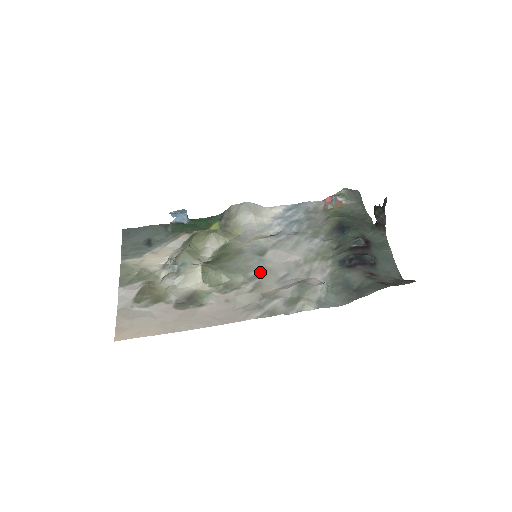
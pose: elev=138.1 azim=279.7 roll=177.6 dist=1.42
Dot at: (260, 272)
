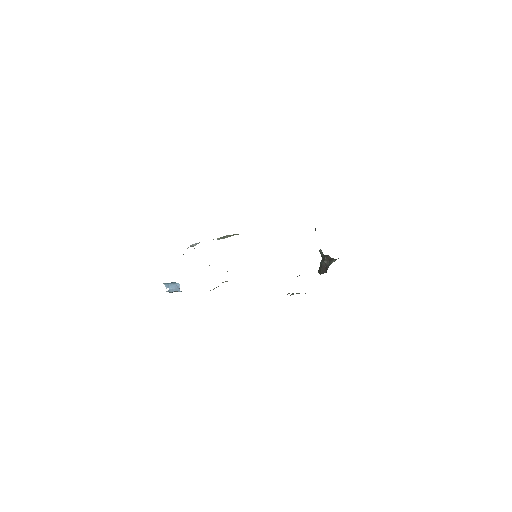
Dot at: occluded
